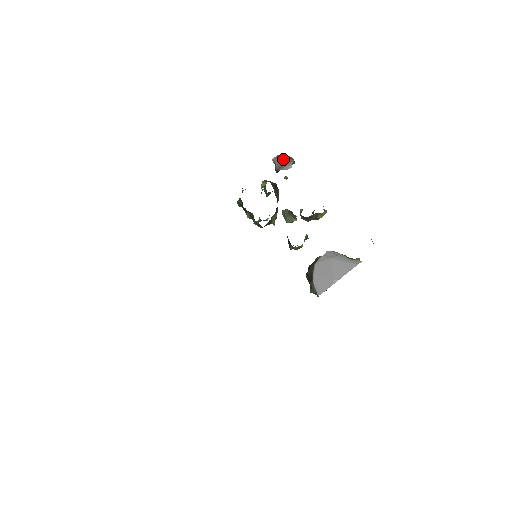
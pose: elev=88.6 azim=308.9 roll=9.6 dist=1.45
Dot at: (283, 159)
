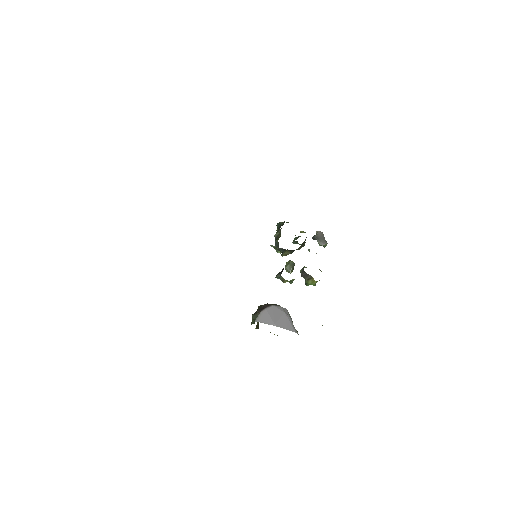
Dot at: (323, 237)
